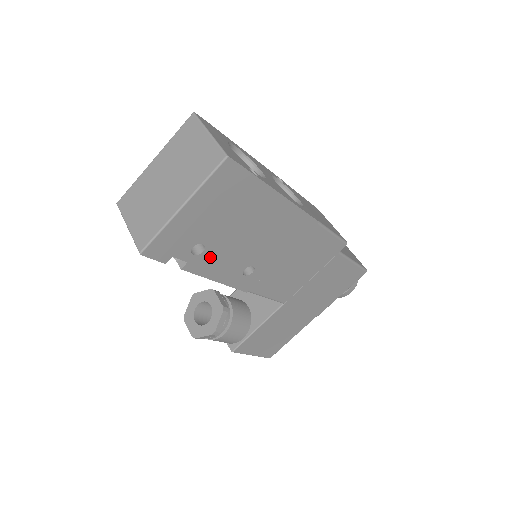
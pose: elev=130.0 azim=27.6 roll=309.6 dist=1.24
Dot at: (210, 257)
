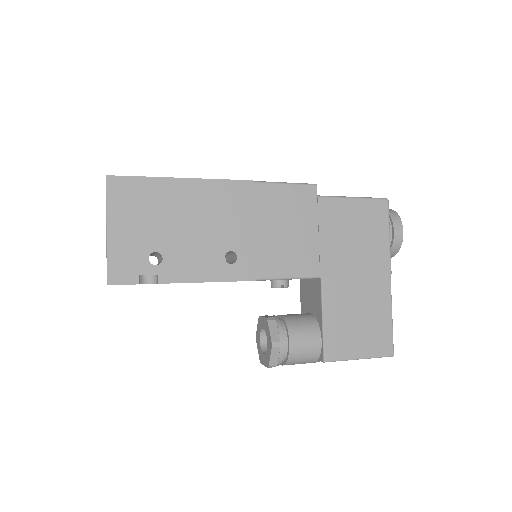
Dot at: (175, 261)
